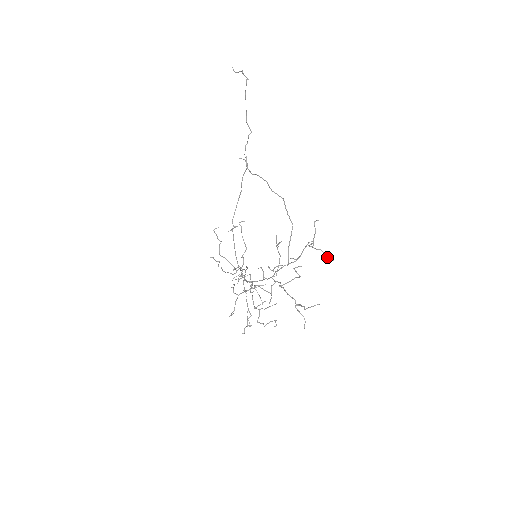
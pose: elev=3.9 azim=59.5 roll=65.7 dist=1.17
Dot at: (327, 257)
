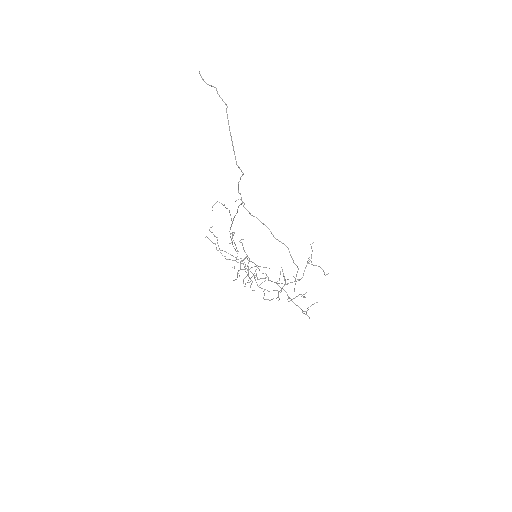
Dot at: (323, 271)
